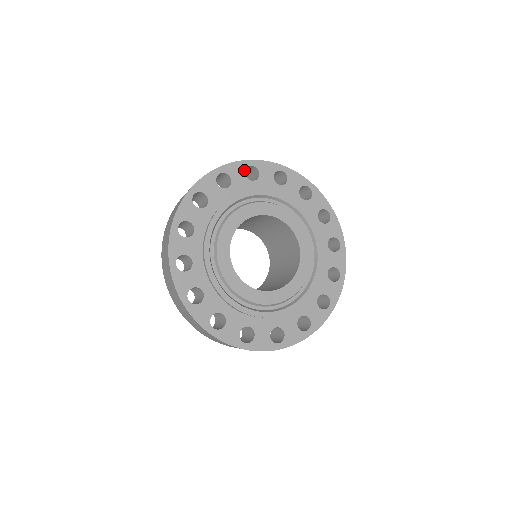
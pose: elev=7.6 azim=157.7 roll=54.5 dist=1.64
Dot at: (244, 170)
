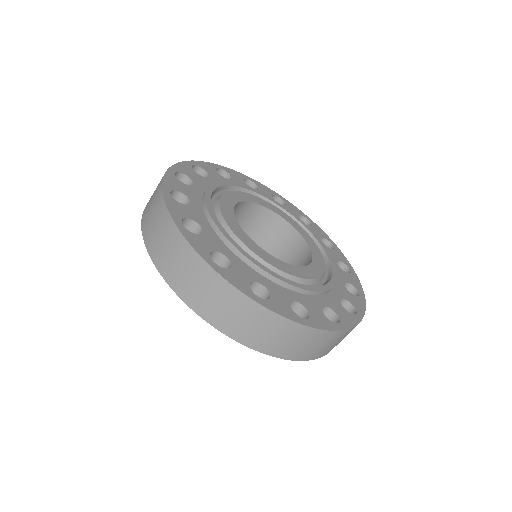
Dot at: (300, 214)
